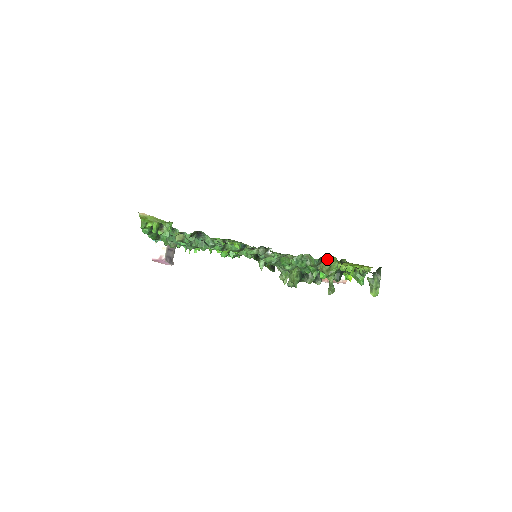
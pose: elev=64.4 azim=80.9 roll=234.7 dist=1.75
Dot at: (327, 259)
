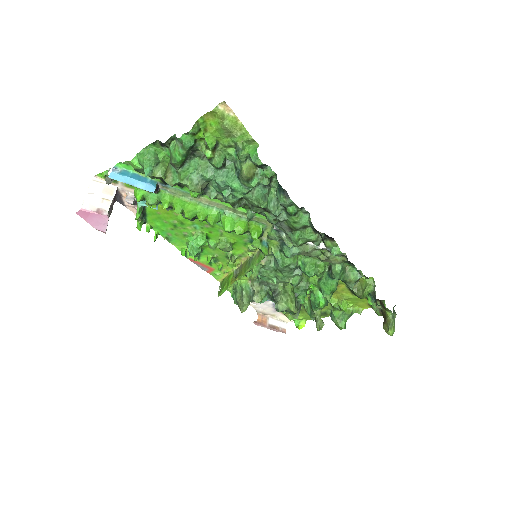
Dot at: (362, 278)
